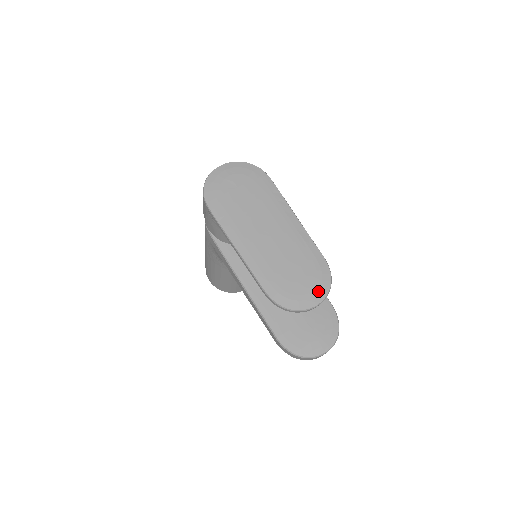
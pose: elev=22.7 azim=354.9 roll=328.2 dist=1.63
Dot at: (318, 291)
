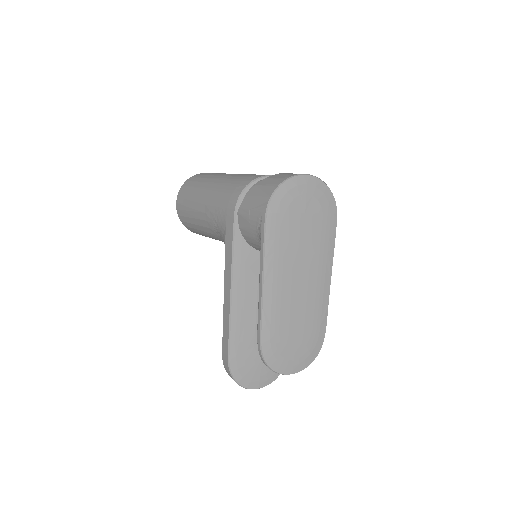
Dot at: (302, 362)
